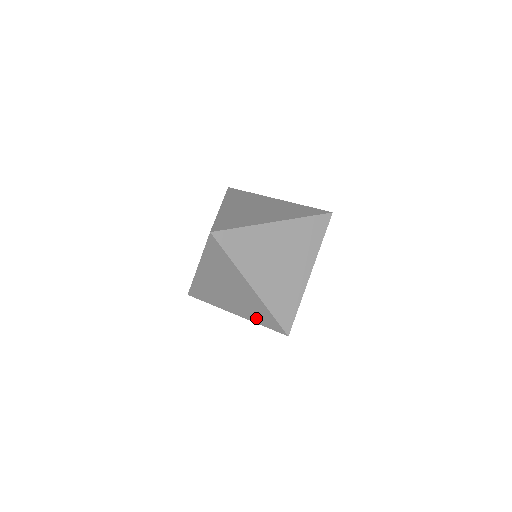
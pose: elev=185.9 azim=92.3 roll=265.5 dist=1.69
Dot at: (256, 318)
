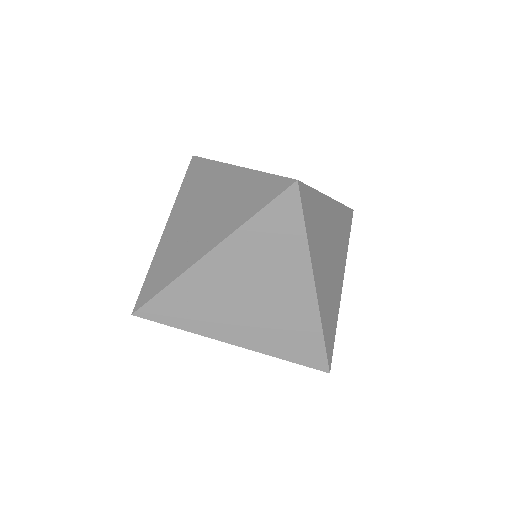
Dot at: (281, 347)
